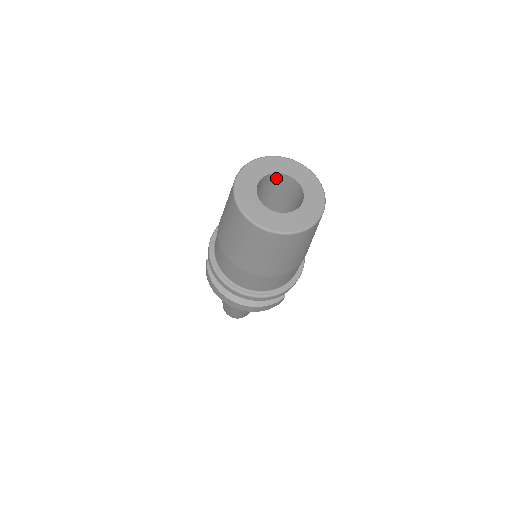
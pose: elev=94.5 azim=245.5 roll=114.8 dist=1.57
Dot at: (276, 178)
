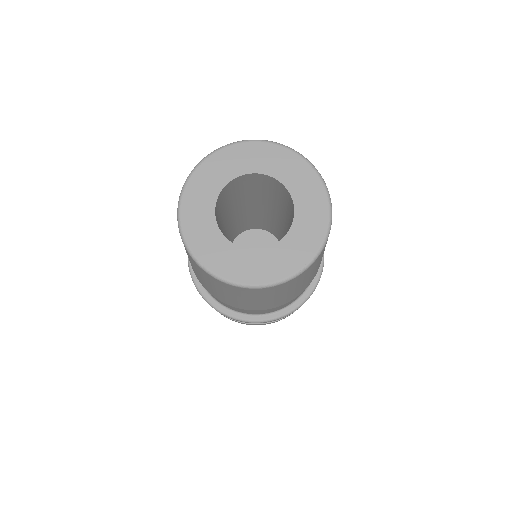
Dot at: (224, 193)
